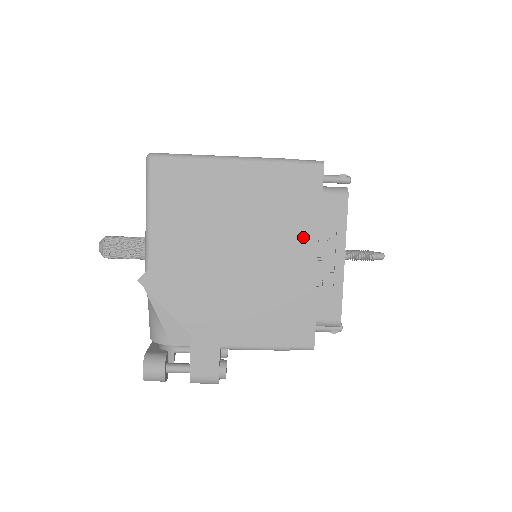
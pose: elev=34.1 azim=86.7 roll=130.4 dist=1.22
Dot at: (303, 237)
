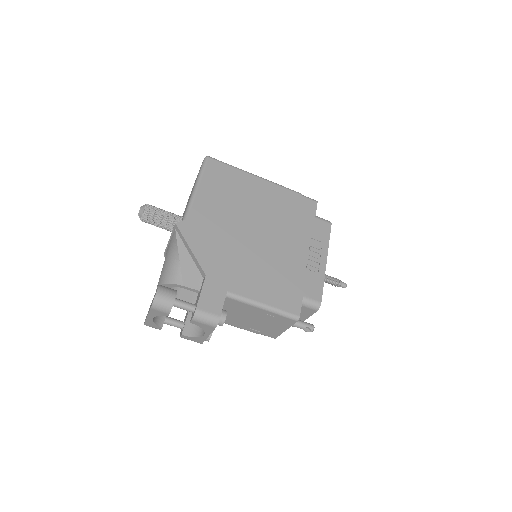
Dot at: (300, 238)
